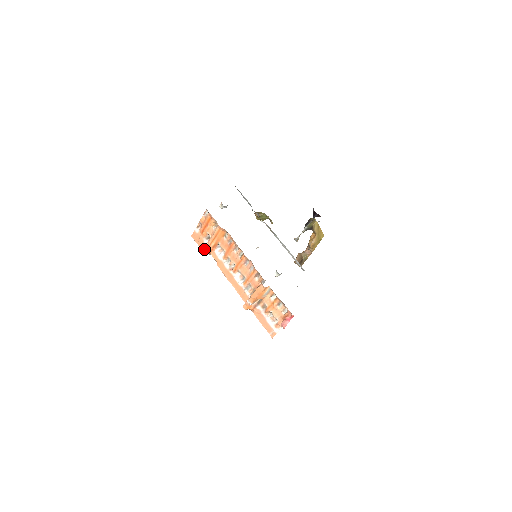
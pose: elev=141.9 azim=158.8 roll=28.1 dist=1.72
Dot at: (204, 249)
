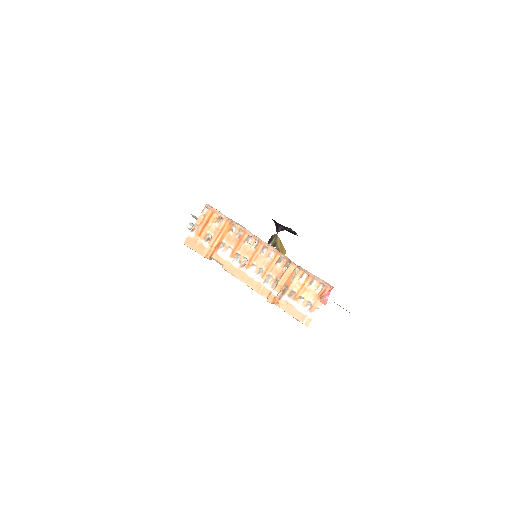
Dot at: (204, 253)
